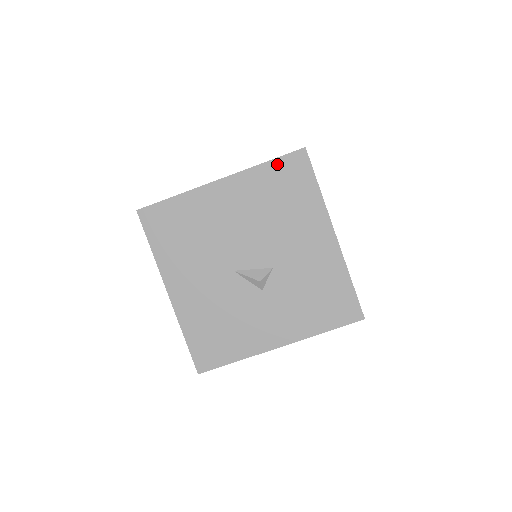
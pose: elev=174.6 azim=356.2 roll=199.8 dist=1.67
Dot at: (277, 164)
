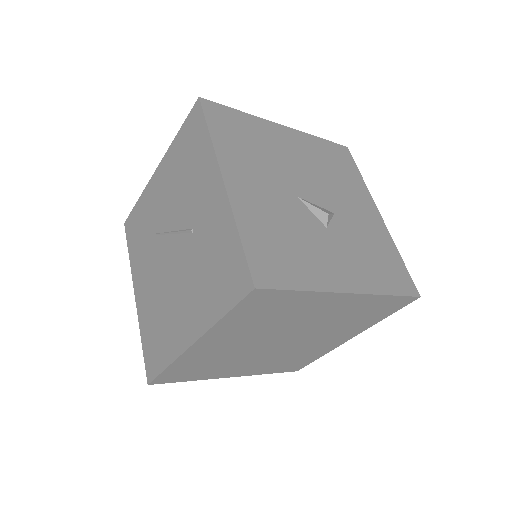
Dot at: (329, 144)
